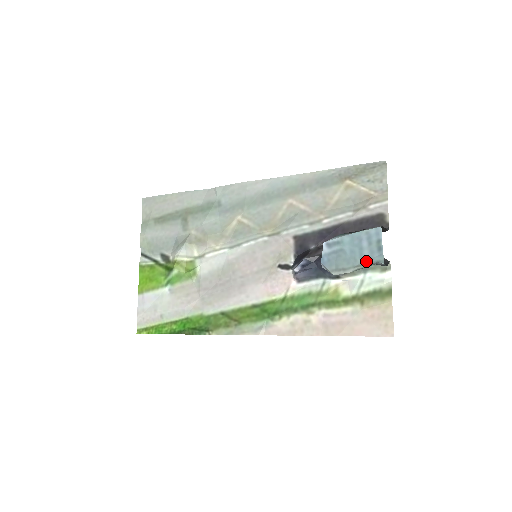
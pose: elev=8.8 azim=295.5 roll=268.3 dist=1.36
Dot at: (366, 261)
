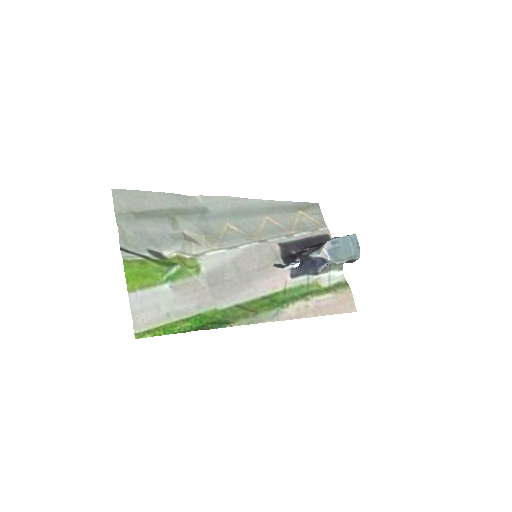
Dot at: (353, 255)
